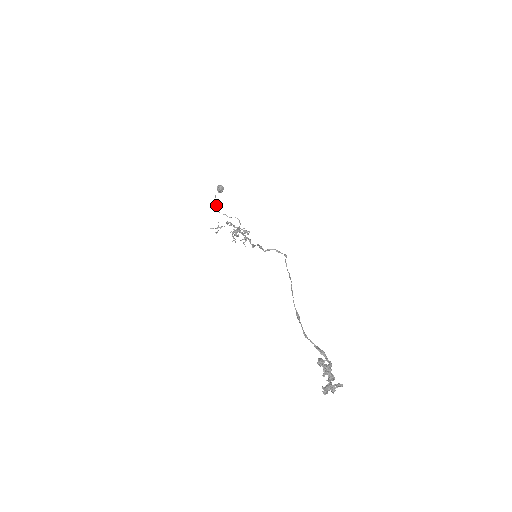
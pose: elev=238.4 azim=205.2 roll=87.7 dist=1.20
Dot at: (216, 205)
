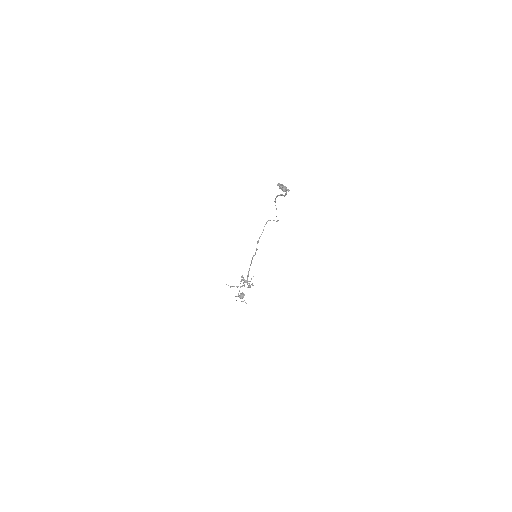
Dot at: occluded
